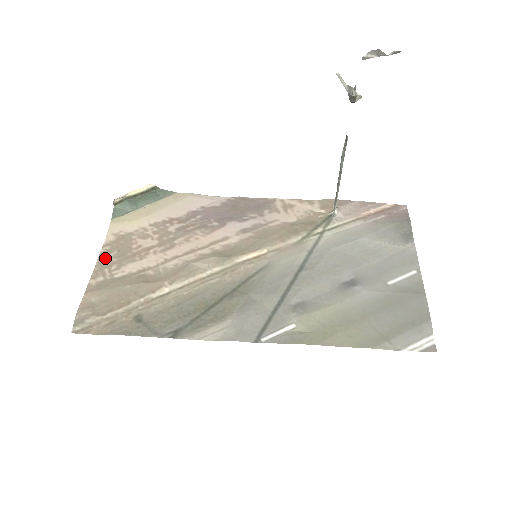
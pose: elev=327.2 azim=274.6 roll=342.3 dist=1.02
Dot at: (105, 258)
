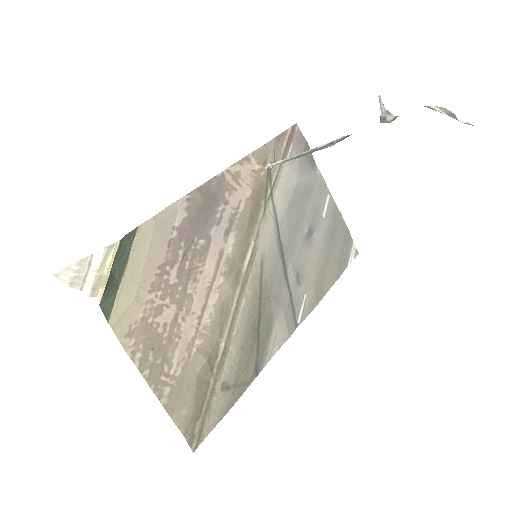
Dot at: (149, 369)
